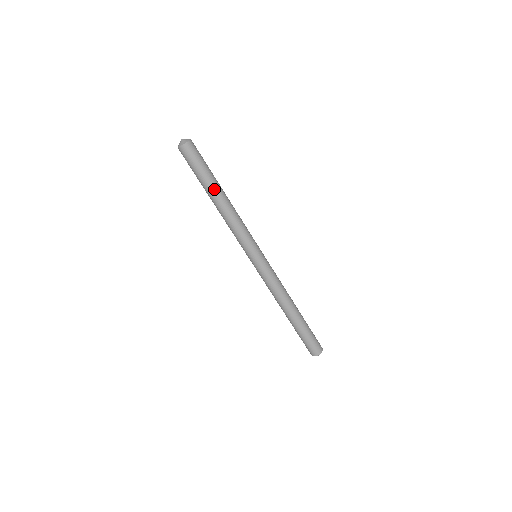
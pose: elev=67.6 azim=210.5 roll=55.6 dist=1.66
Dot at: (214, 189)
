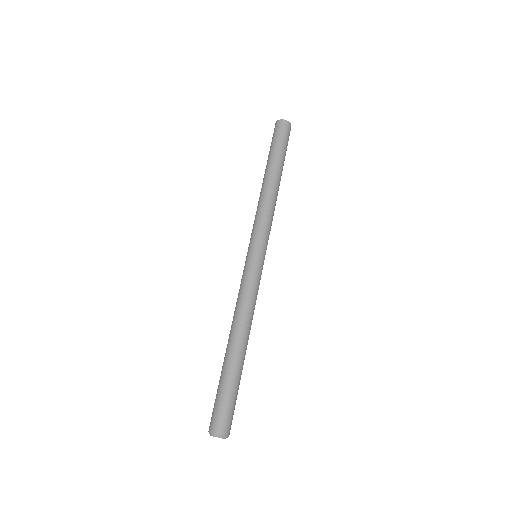
Dot at: (282, 170)
